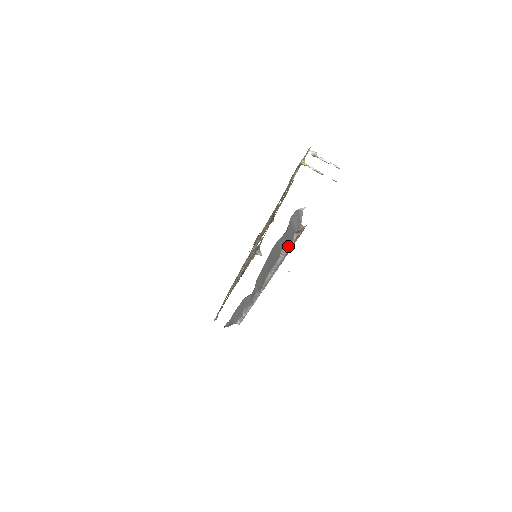
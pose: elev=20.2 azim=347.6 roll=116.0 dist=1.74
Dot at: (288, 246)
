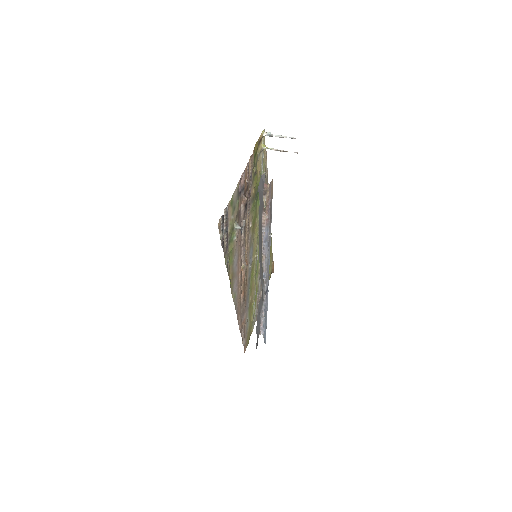
Dot at: (264, 214)
